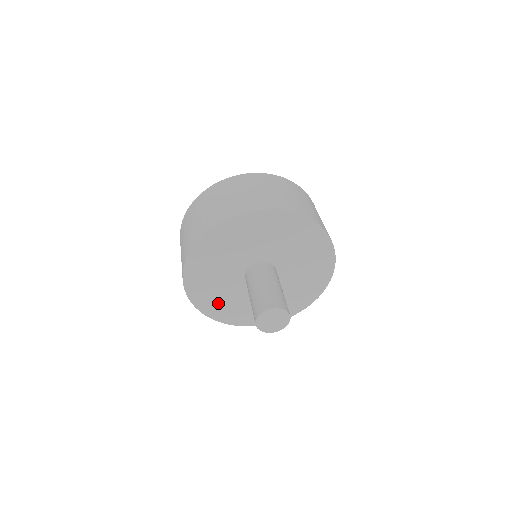
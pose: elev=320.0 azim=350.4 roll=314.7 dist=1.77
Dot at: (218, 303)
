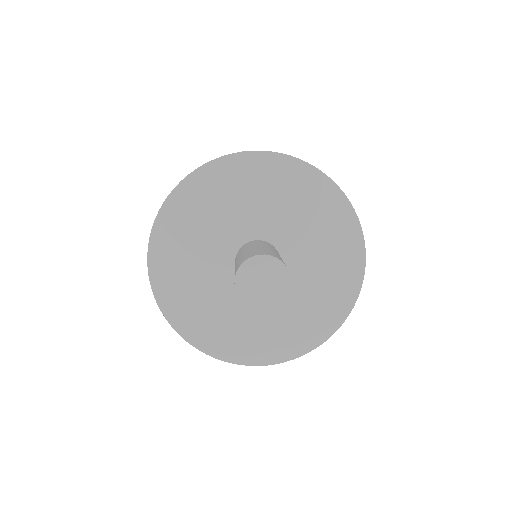
Dot at: (178, 252)
